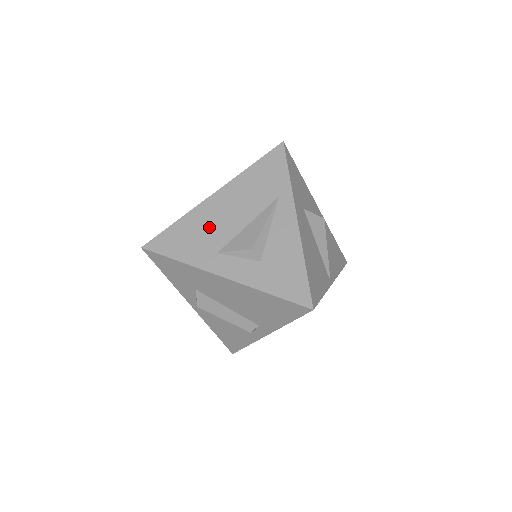
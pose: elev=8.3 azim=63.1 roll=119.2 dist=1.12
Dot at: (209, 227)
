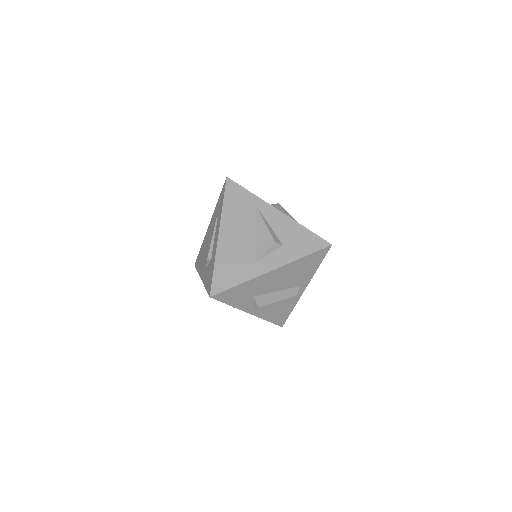
Dot at: (237, 253)
